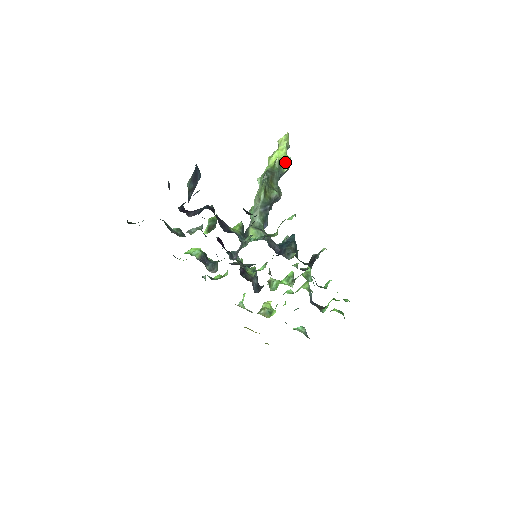
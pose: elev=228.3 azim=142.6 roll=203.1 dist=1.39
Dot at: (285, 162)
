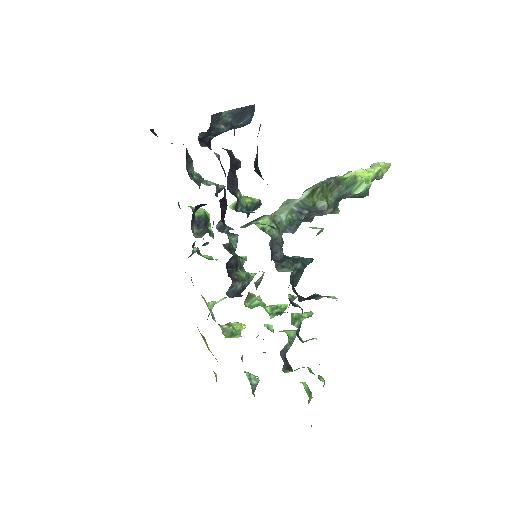
Dot at: (362, 184)
